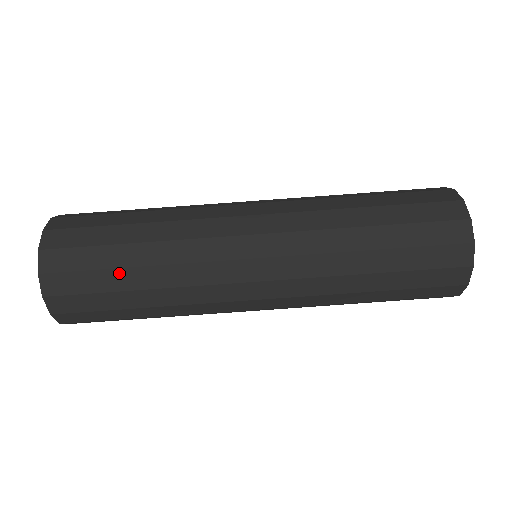
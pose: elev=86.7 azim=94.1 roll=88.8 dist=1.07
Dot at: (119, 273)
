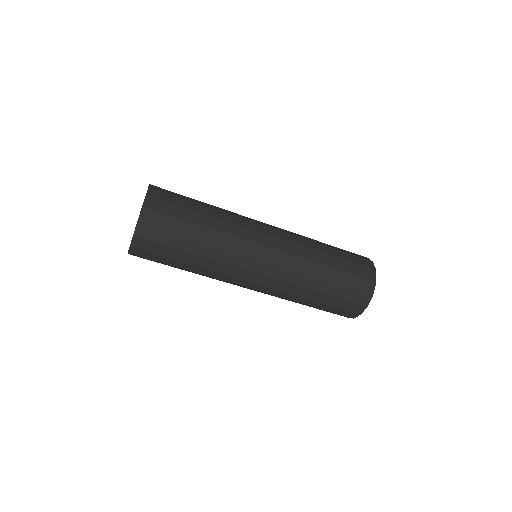
Dot at: (191, 225)
